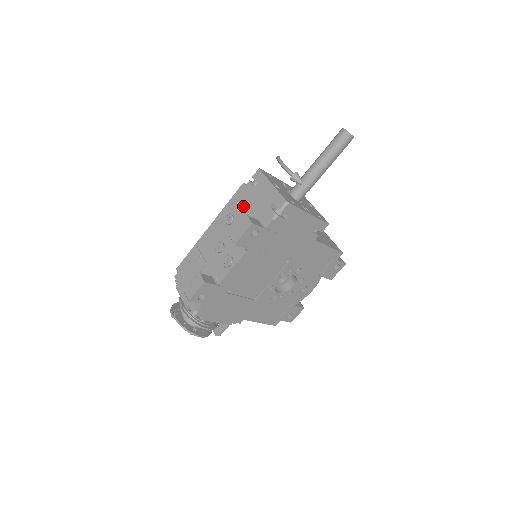
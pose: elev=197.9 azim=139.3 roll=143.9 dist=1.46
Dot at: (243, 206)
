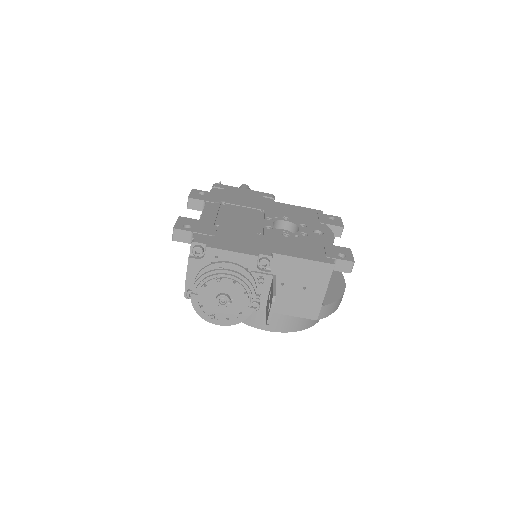
Dot at: occluded
